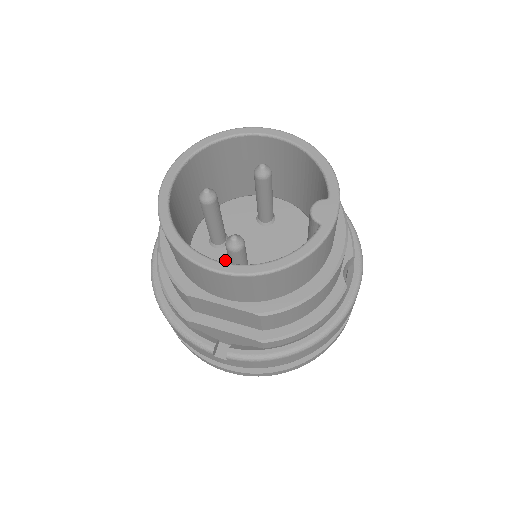
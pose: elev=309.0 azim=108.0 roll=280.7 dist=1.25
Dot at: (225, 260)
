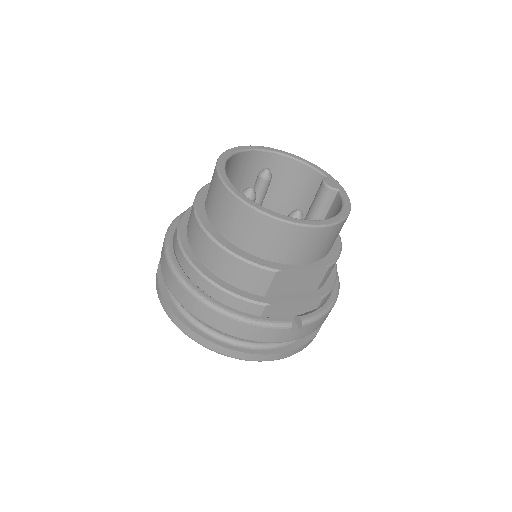
Dot at: occluded
